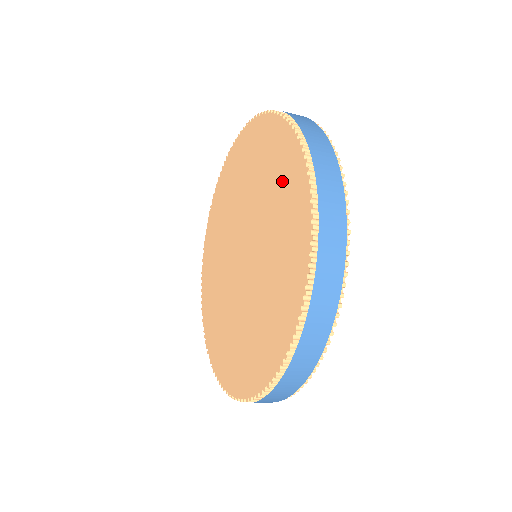
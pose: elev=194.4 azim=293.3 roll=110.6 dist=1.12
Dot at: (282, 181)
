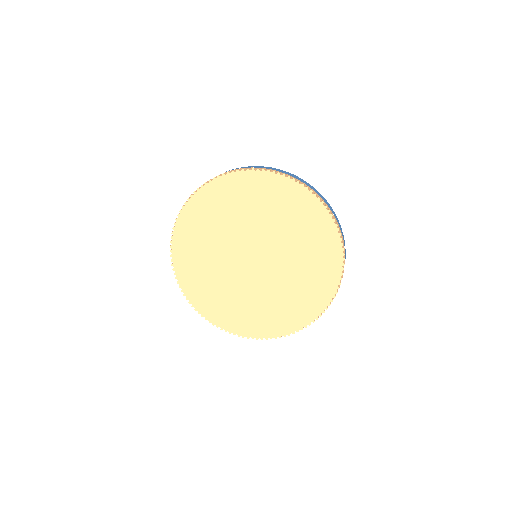
Dot at: (289, 206)
